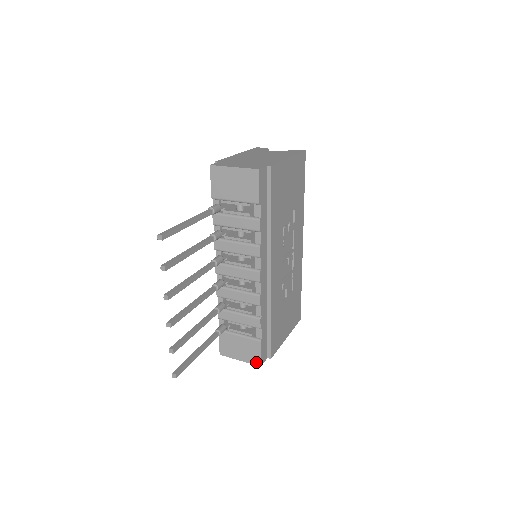
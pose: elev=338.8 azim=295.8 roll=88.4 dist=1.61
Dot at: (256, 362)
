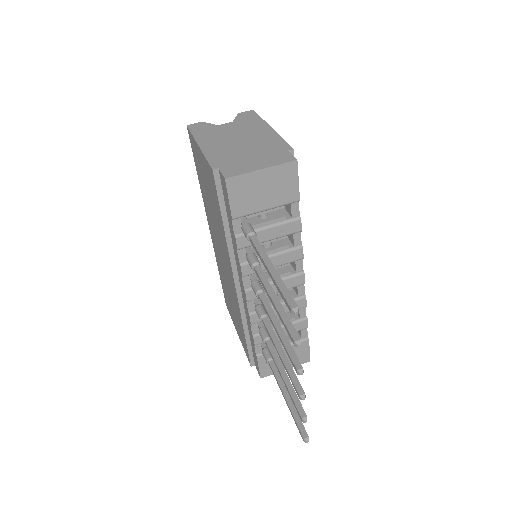
Dot at: (305, 360)
